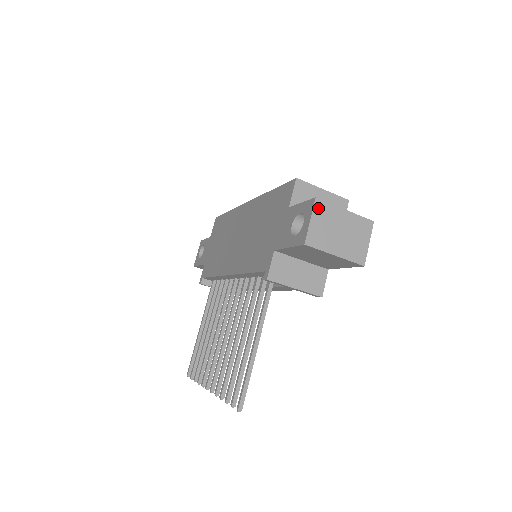
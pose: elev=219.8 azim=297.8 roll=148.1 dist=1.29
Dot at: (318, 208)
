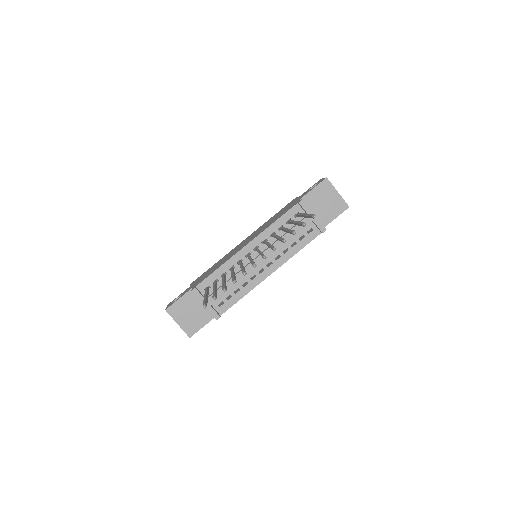
Dot at: occluded
